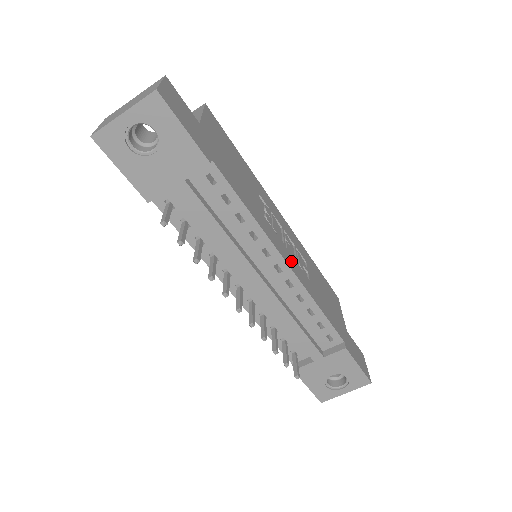
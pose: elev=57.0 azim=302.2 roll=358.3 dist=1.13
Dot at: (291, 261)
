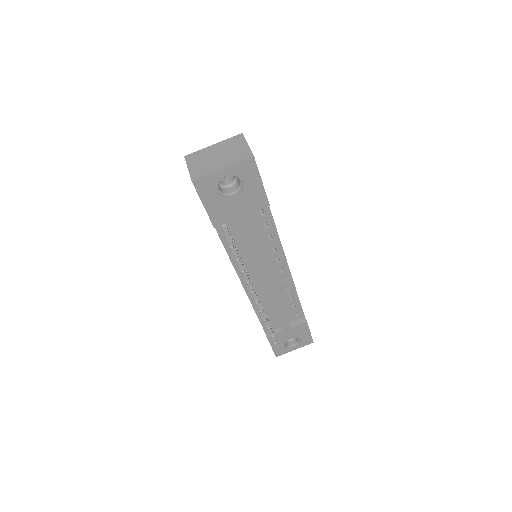
Dot at: occluded
